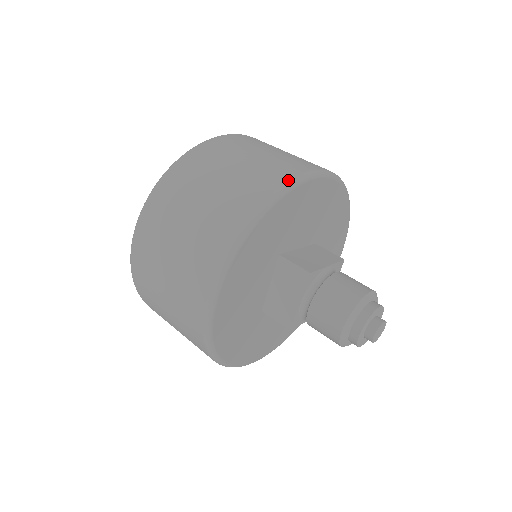
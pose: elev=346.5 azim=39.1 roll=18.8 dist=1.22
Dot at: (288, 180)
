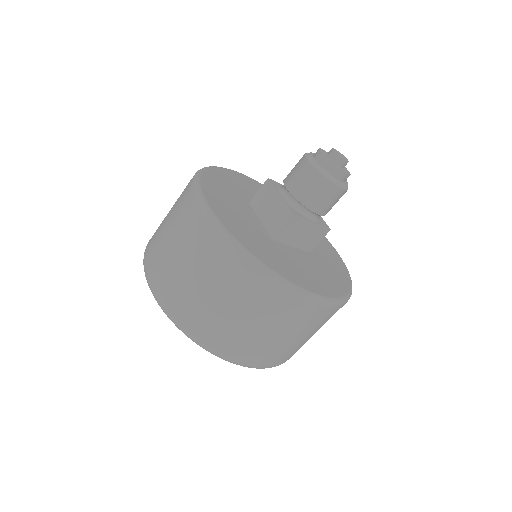
Dot at: occluded
